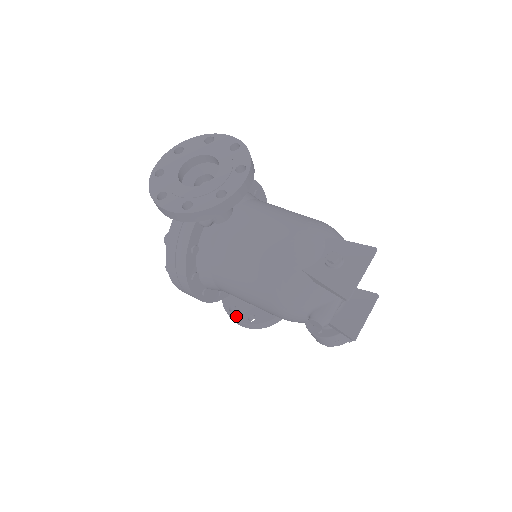
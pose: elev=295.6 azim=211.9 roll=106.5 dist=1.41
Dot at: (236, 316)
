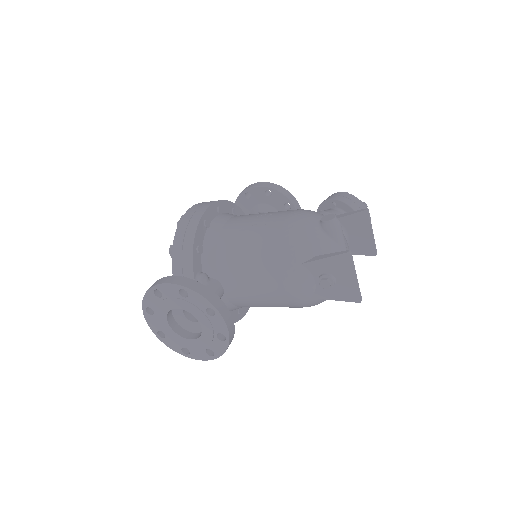
Dot at: occluded
